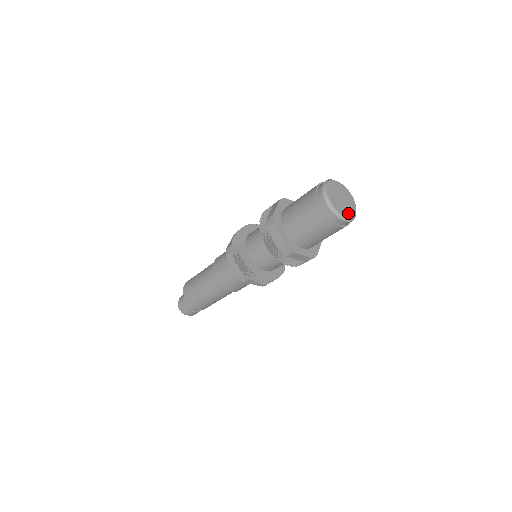
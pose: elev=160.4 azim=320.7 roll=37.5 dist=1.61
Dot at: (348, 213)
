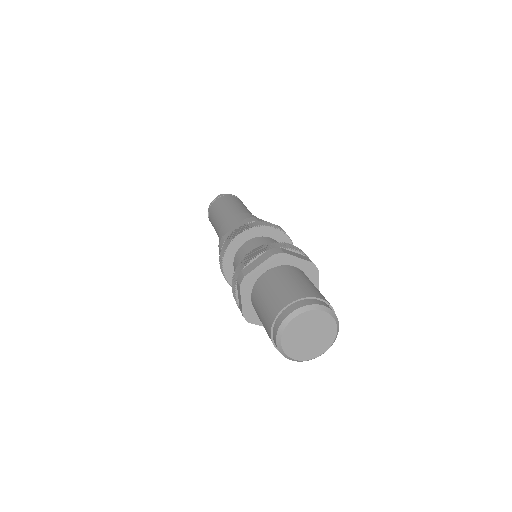
Dot at: (306, 354)
